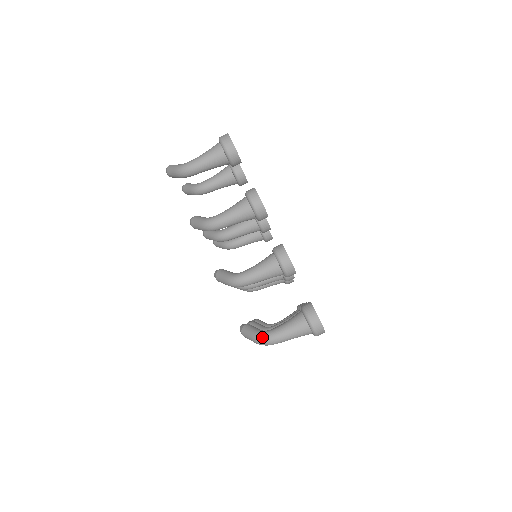
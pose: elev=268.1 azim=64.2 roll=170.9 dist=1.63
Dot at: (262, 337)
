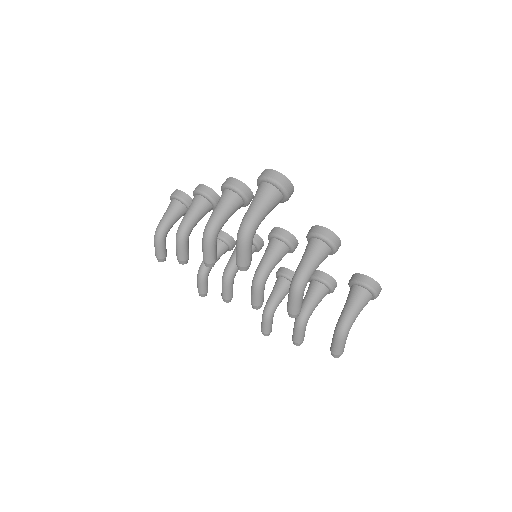
Dot at: (238, 230)
